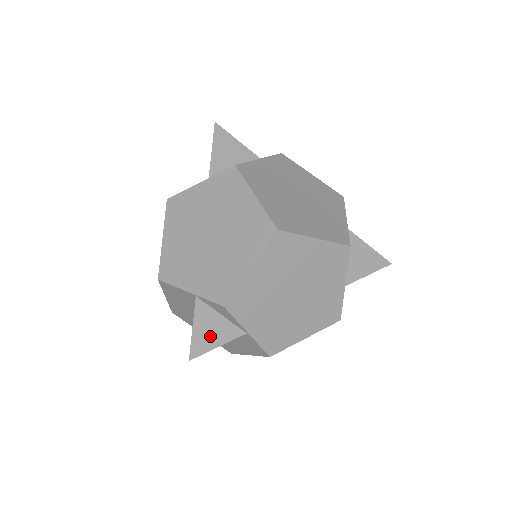
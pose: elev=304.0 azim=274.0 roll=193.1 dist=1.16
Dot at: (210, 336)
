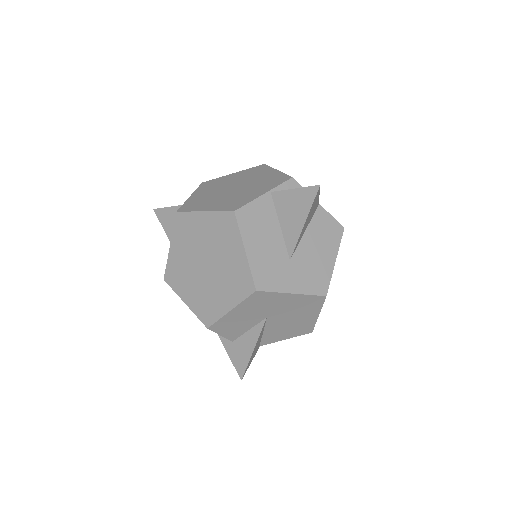
Dot at: occluded
